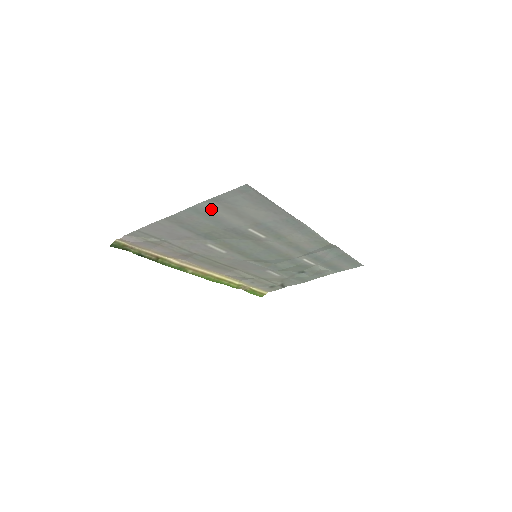
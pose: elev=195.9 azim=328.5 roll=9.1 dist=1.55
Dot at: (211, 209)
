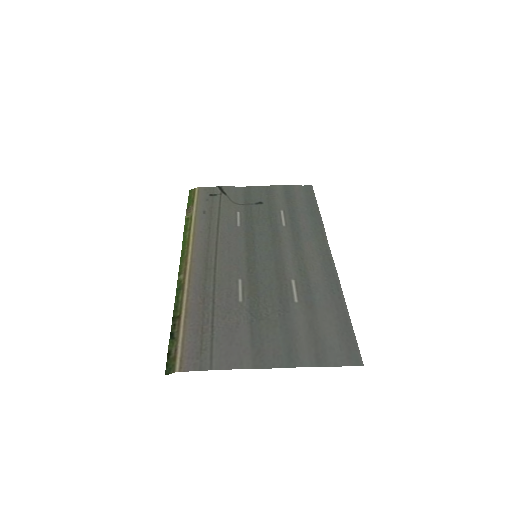
Dot at: (302, 351)
